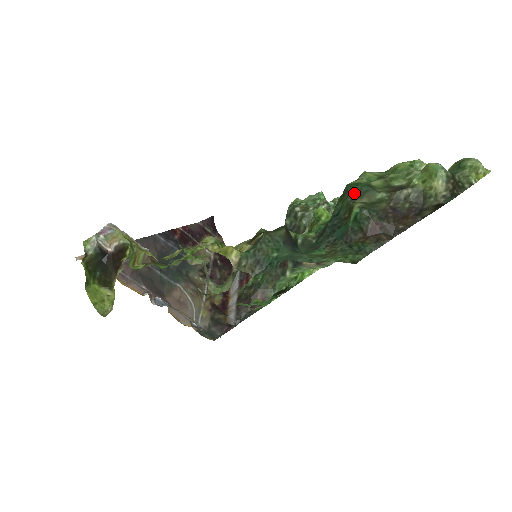
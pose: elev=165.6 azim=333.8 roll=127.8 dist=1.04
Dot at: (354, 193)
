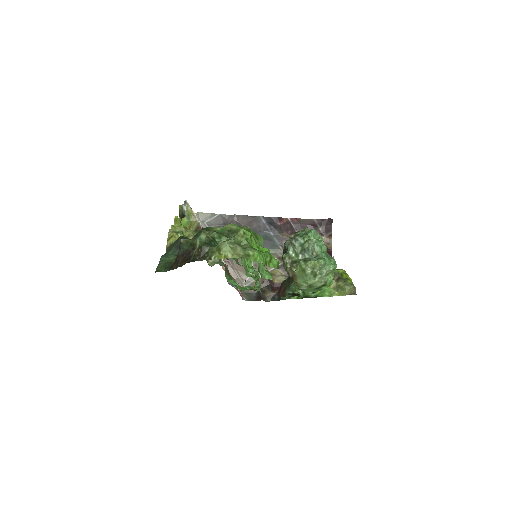
Dot at: occluded
